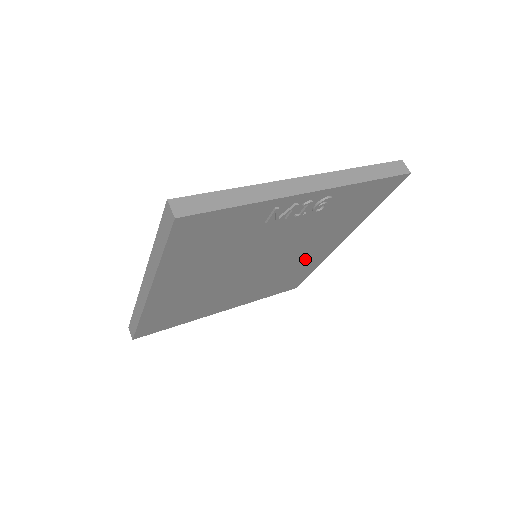
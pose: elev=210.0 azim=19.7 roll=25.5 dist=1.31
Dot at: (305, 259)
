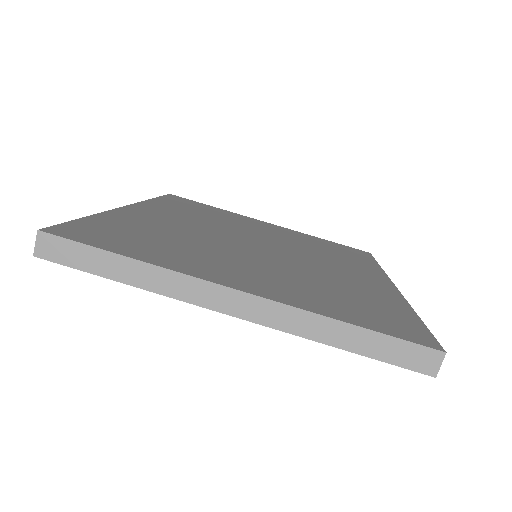
Dot at: occluded
